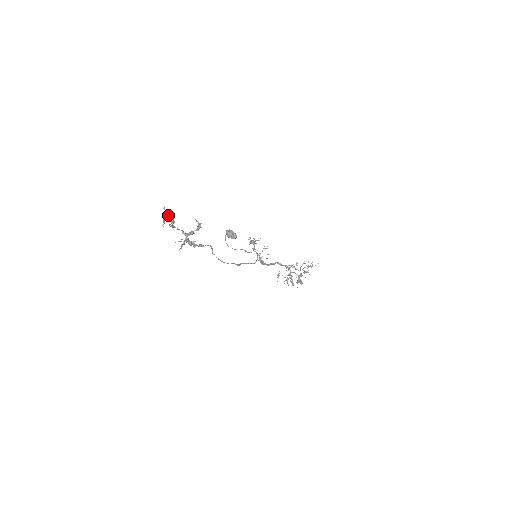
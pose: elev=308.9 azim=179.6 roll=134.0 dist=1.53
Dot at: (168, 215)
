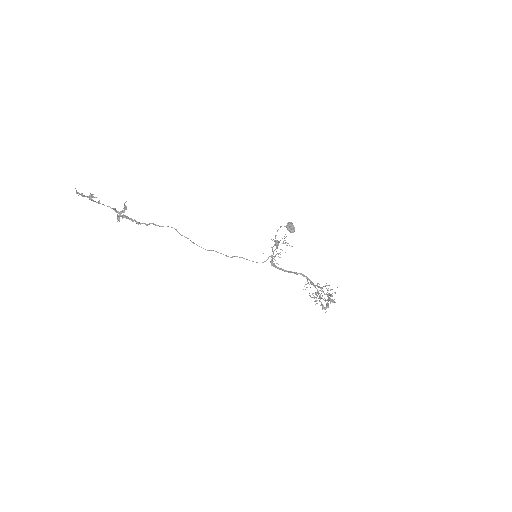
Dot at: (79, 193)
